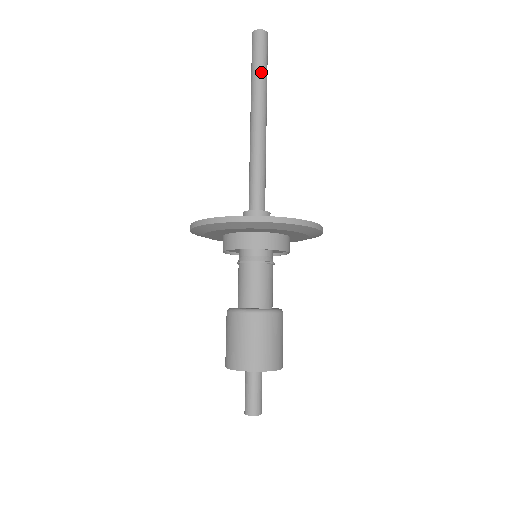
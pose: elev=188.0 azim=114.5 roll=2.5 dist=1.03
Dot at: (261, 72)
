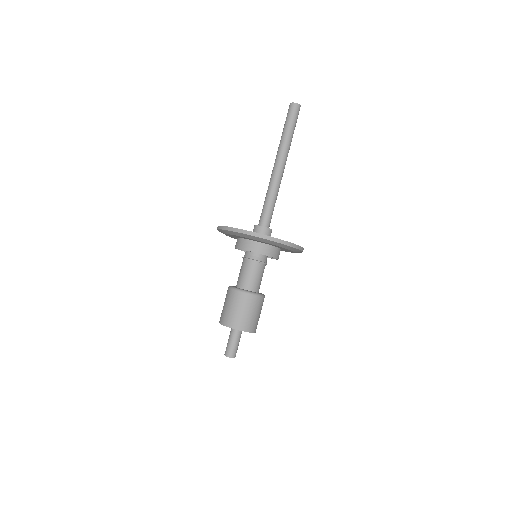
Dot at: (290, 133)
